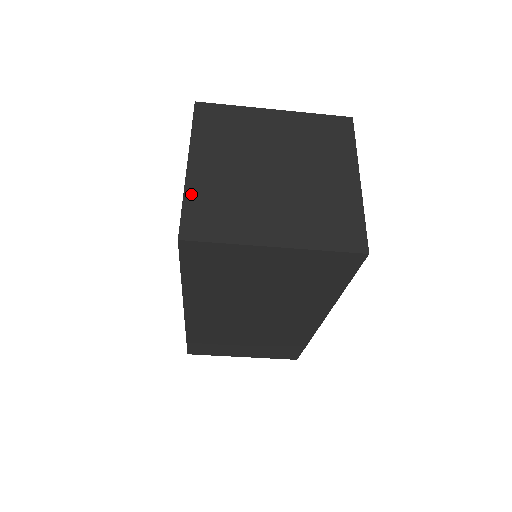
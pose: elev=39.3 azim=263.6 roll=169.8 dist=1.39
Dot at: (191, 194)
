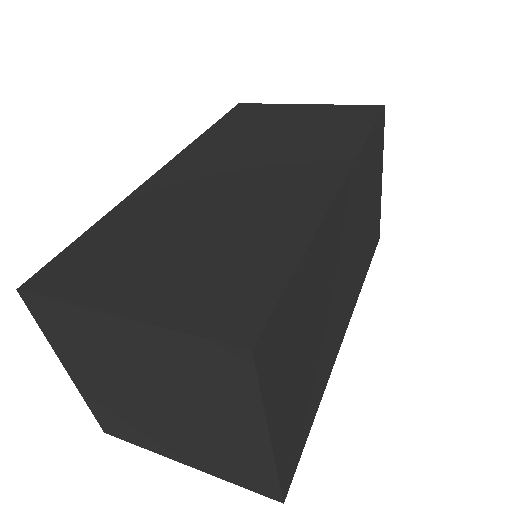
Dot at: (90, 402)
